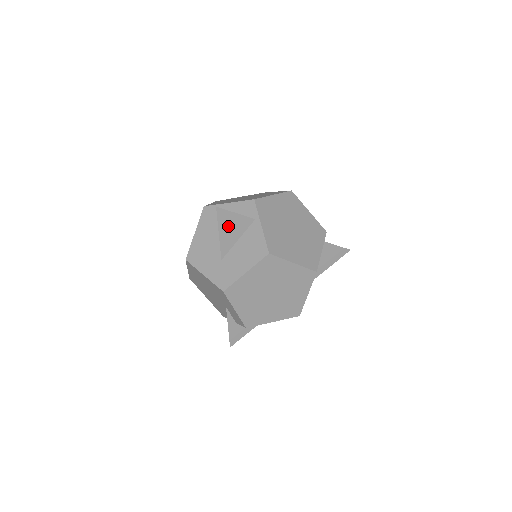
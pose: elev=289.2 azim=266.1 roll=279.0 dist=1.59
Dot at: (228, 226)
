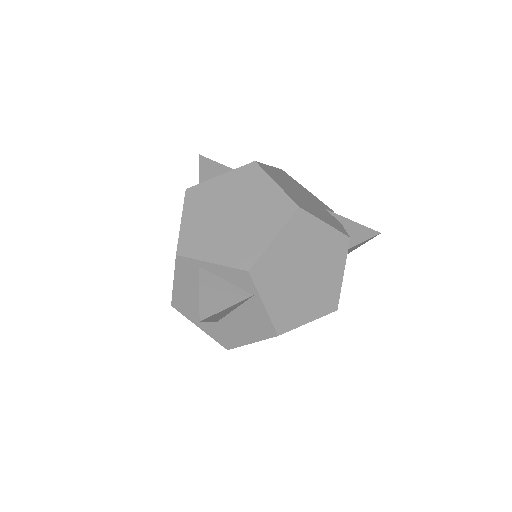
Dot at: (219, 314)
